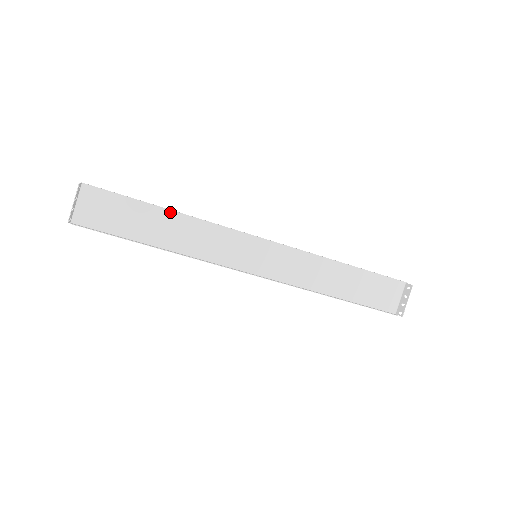
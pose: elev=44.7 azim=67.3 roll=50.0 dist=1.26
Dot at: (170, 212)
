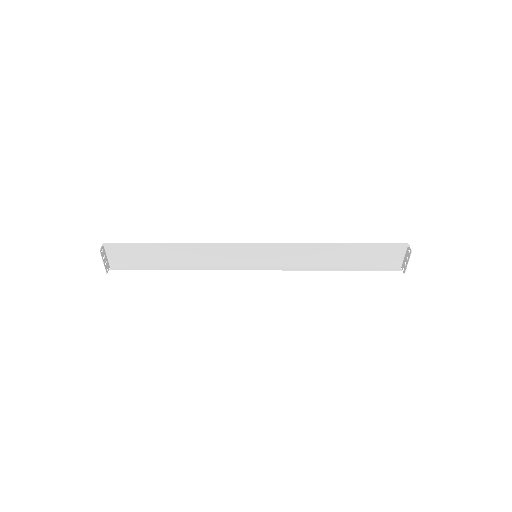
Dot at: (175, 244)
